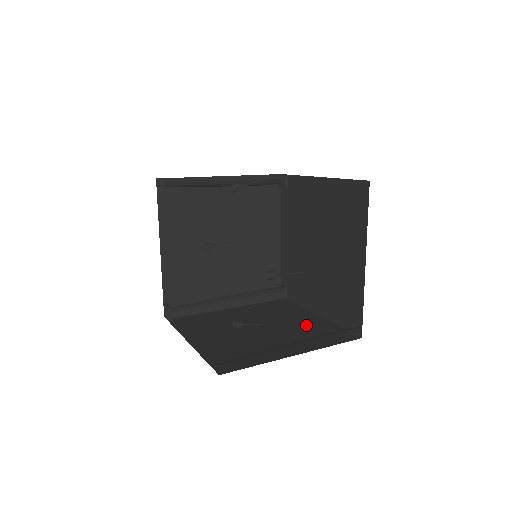
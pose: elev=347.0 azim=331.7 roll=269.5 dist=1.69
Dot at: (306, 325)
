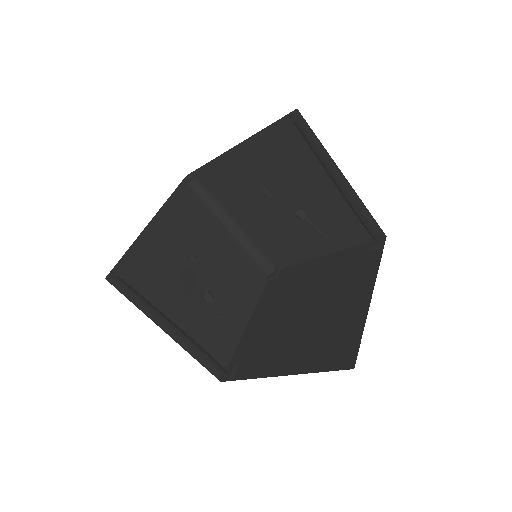
Dot at: occluded
